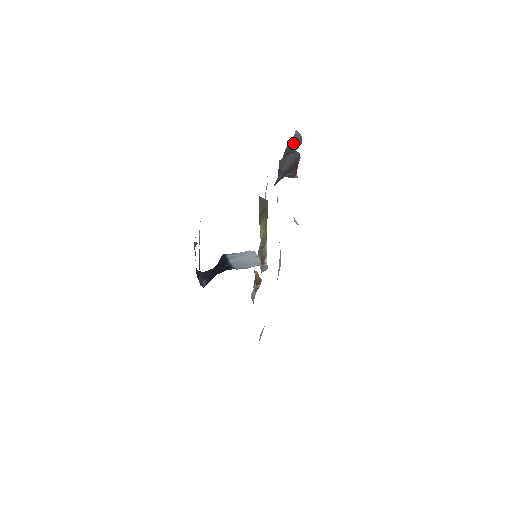
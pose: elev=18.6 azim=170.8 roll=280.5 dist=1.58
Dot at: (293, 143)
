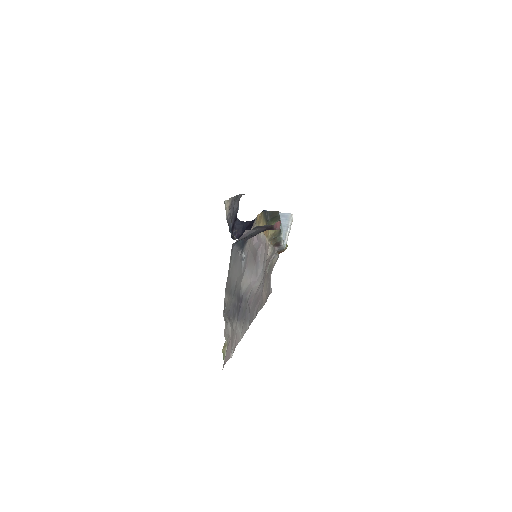
Dot at: (244, 237)
